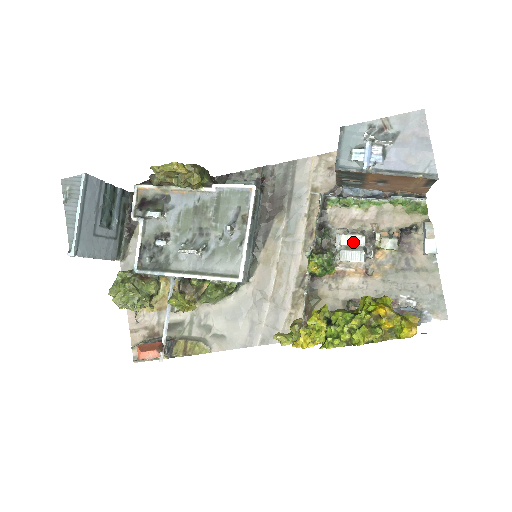
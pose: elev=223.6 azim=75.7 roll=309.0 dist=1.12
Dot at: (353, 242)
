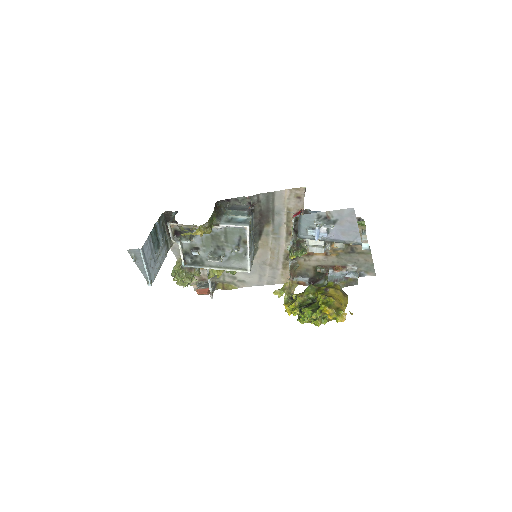
Dot at: (316, 244)
